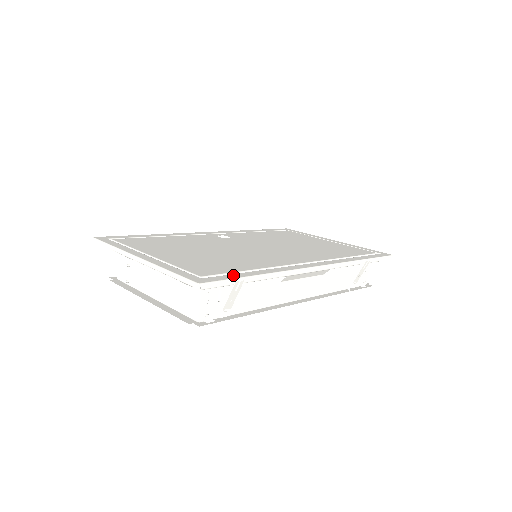
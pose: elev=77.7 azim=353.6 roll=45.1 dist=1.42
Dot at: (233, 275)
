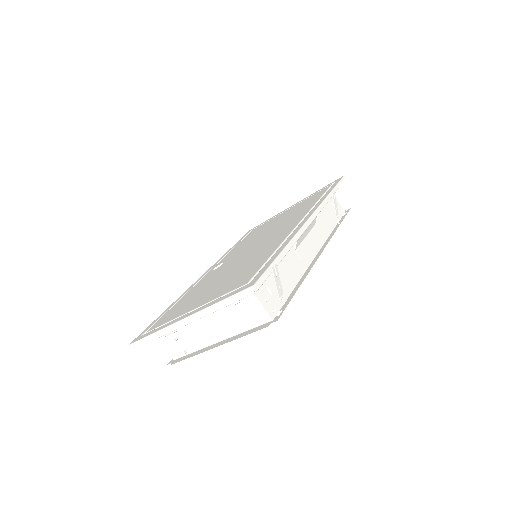
Dot at: (266, 265)
